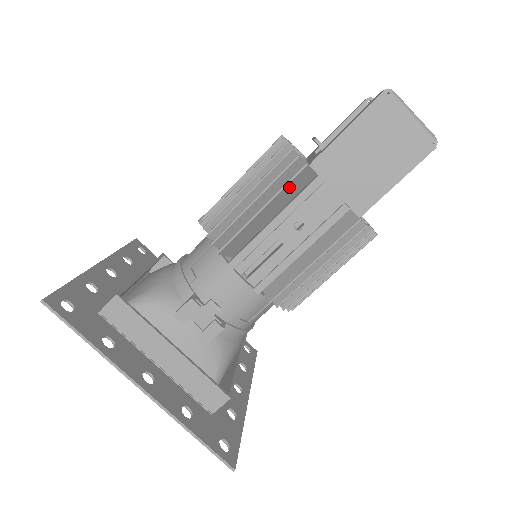
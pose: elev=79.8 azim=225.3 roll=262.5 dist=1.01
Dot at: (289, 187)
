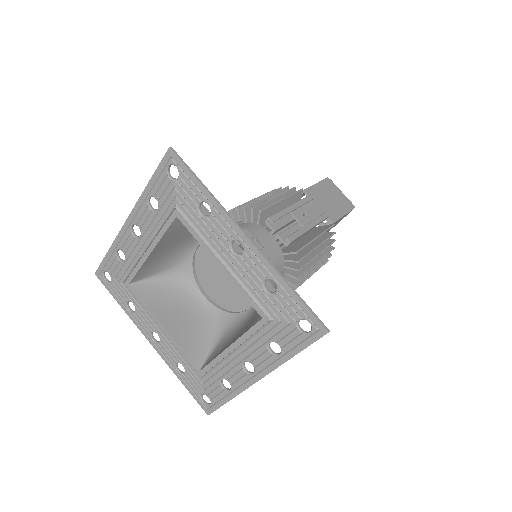
Dot at: (294, 197)
